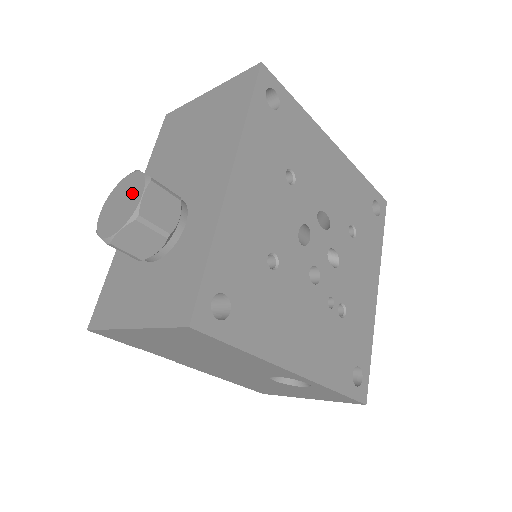
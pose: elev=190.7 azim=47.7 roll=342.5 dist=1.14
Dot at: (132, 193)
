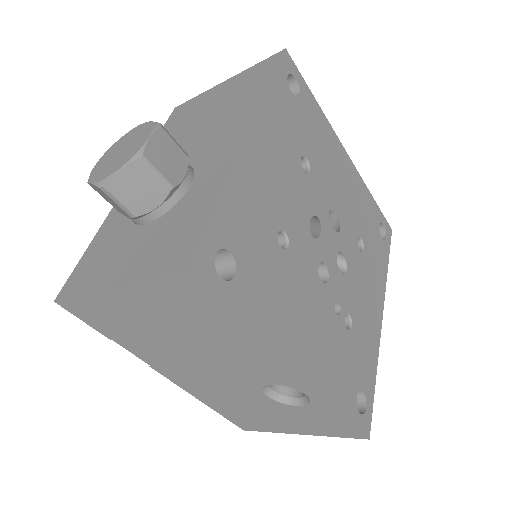
Dot at: (137, 139)
